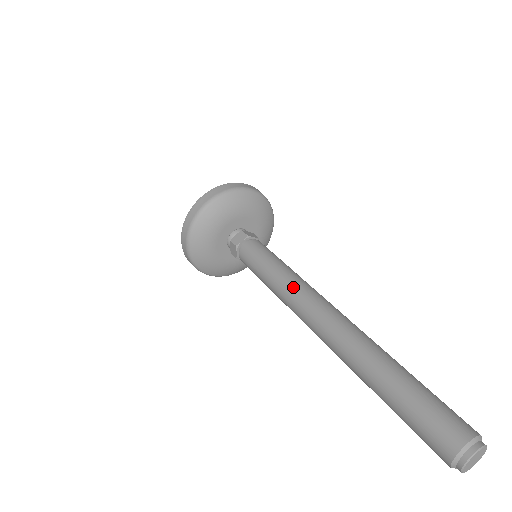
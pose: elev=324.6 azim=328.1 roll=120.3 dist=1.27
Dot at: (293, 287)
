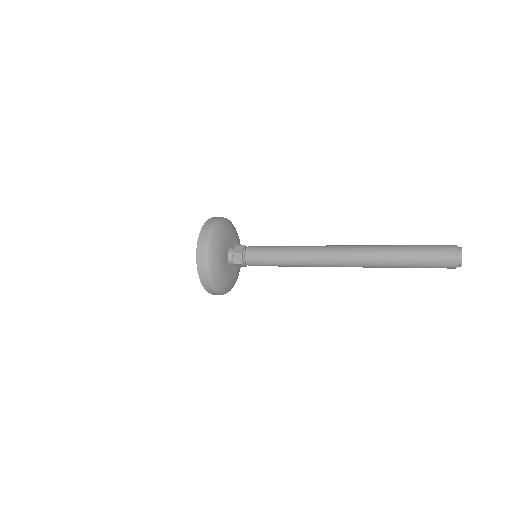
Dot at: (306, 248)
